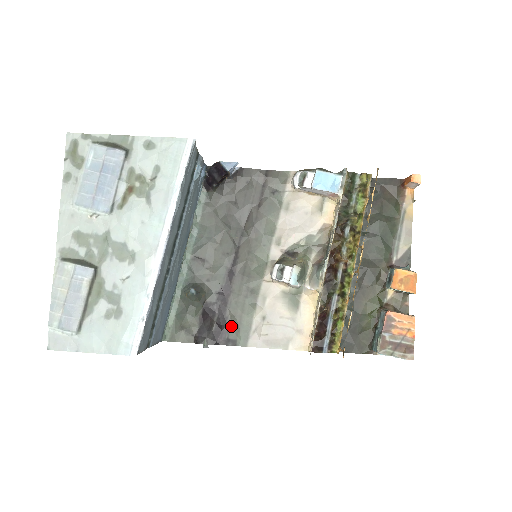
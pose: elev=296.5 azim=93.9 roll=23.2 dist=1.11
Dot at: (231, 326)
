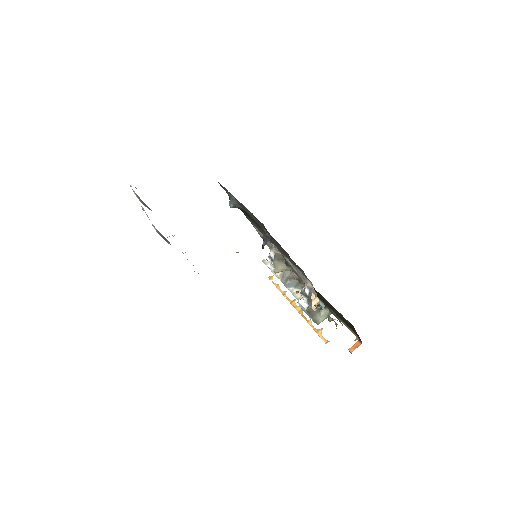
Dot at: occluded
